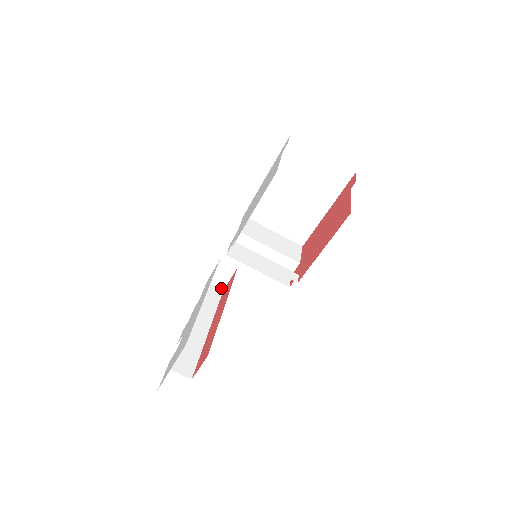
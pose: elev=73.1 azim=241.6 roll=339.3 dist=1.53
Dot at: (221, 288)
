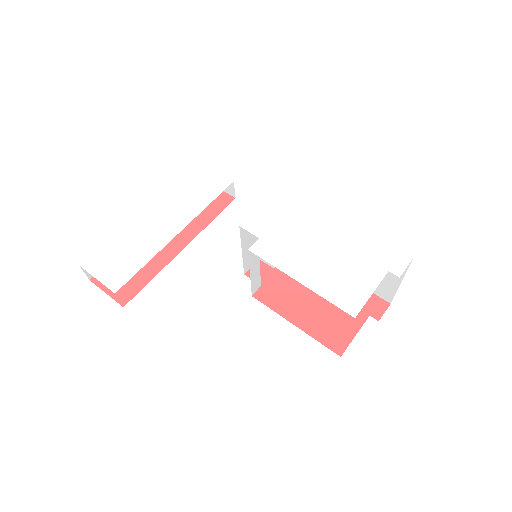
Dot at: occluded
